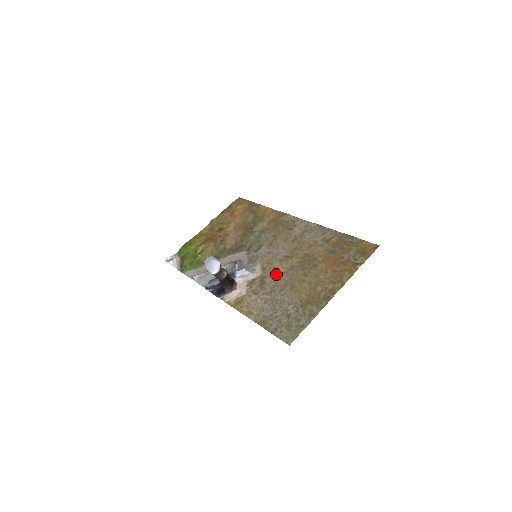
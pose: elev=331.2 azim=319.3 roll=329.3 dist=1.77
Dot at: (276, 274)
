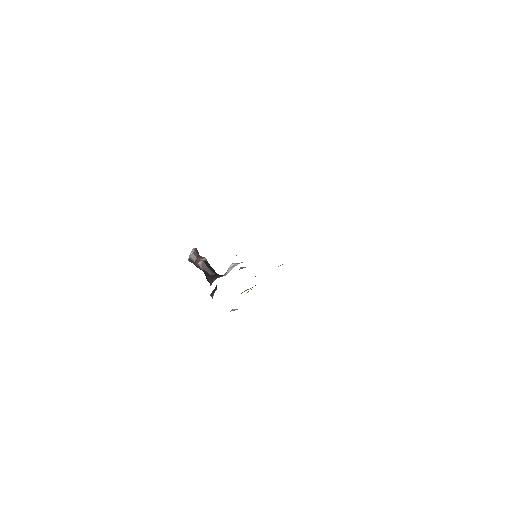
Dot at: occluded
